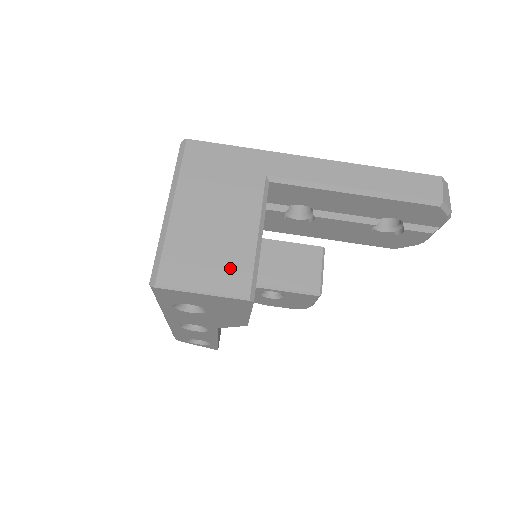
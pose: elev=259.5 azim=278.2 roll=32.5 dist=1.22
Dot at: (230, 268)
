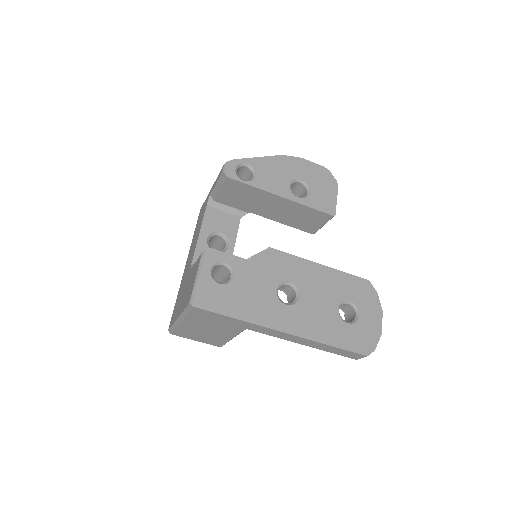
Dot at: (212, 341)
